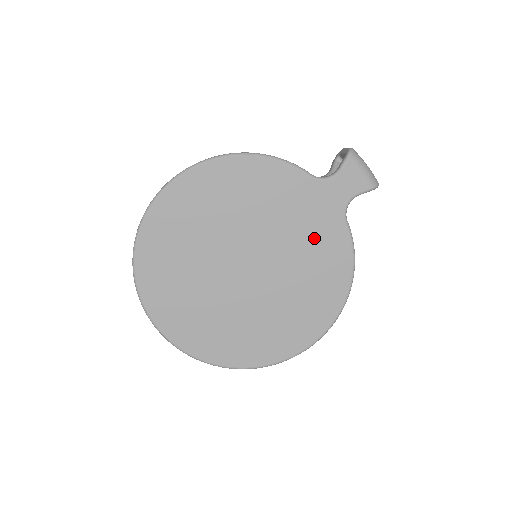
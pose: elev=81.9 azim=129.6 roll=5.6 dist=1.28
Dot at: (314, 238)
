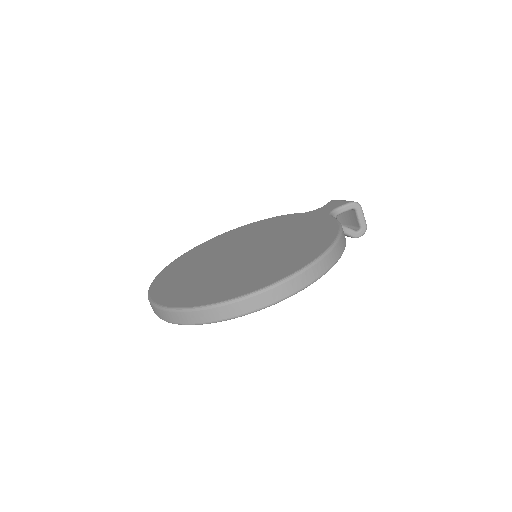
Dot at: (303, 228)
